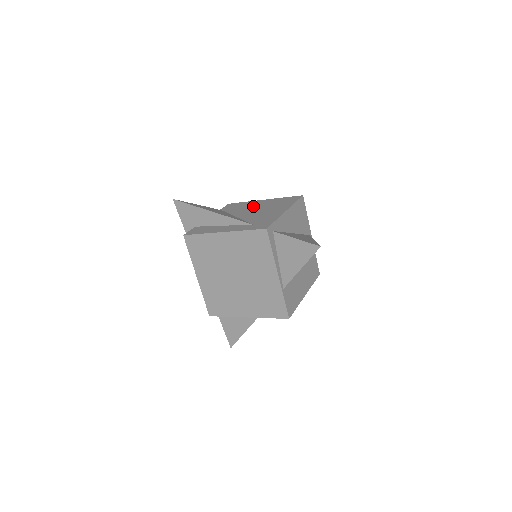
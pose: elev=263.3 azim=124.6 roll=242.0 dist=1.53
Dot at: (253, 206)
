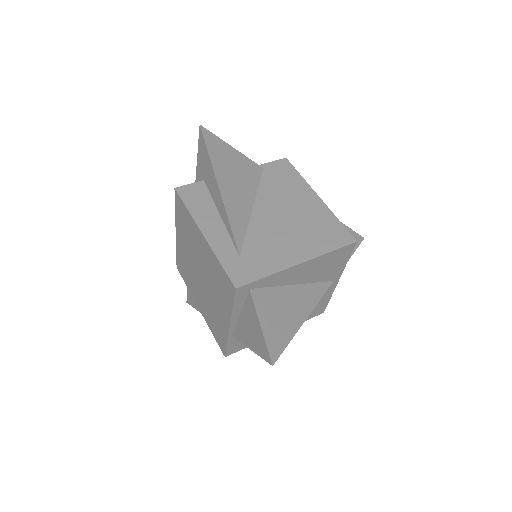
Dot at: (292, 201)
